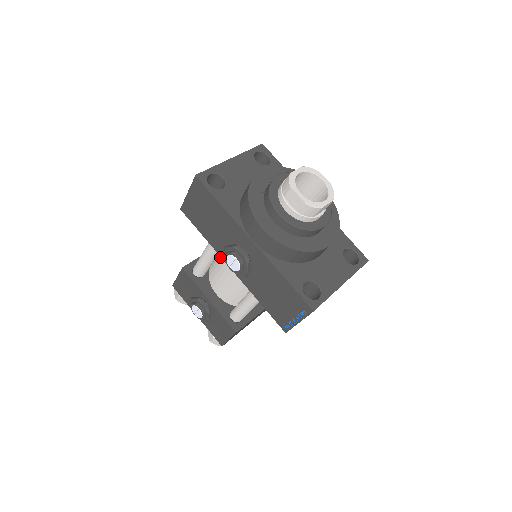
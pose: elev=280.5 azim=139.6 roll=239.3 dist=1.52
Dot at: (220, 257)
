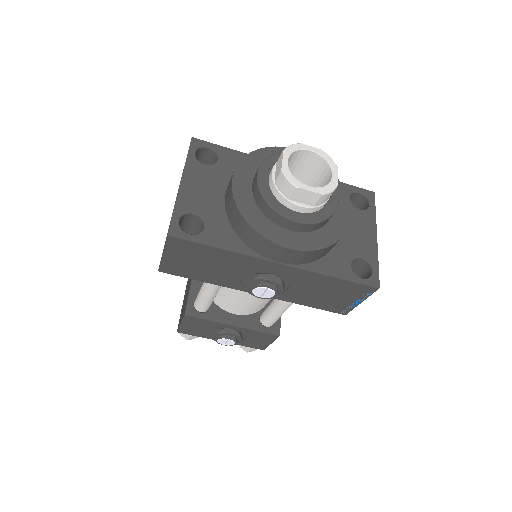
Dot at: occluded
